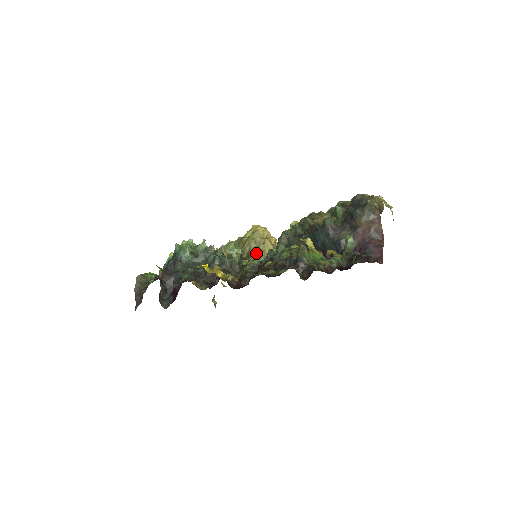
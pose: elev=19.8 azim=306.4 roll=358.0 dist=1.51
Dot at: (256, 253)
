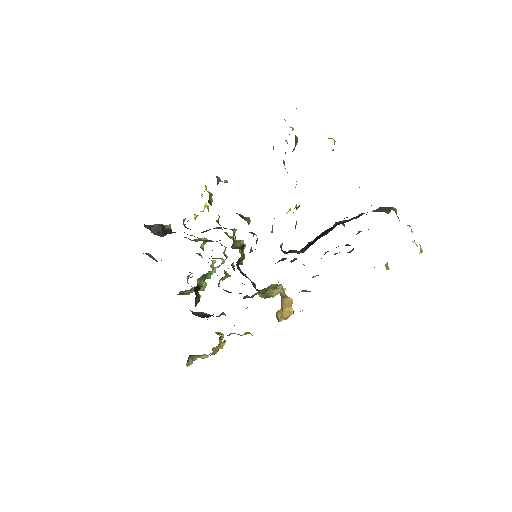
Dot at: (262, 292)
